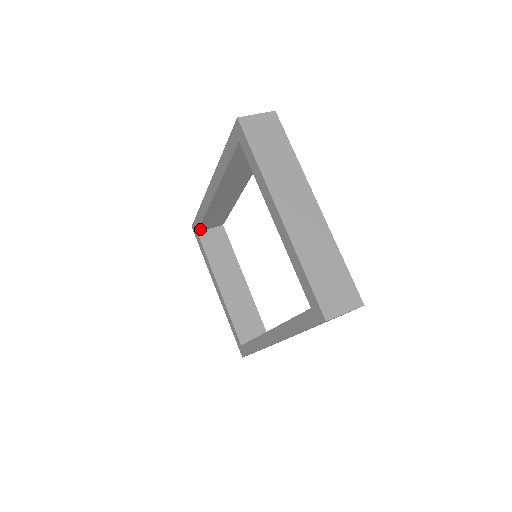
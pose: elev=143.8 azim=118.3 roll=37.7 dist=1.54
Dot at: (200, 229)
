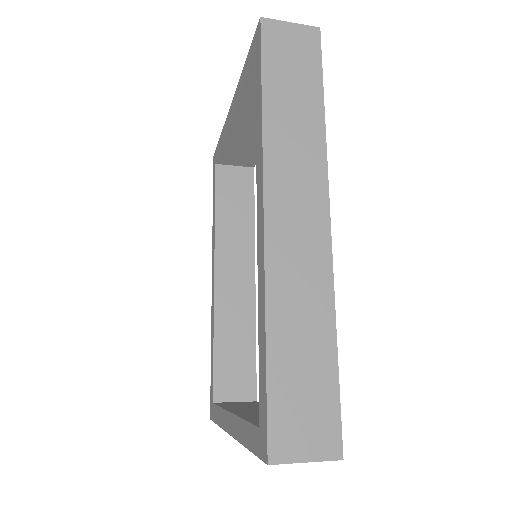
Dot at: (216, 394)
